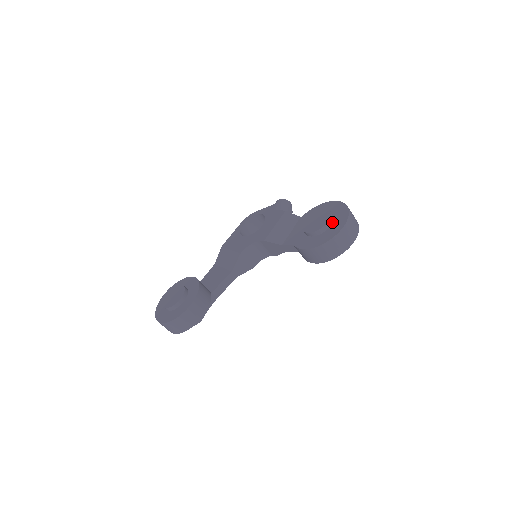
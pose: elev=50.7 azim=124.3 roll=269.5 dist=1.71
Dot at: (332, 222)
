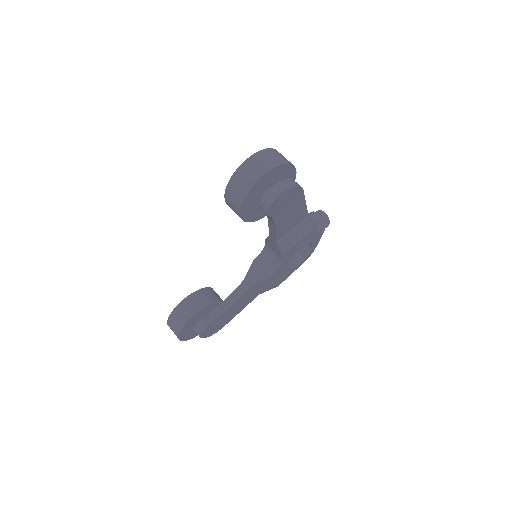
Dot at: occluded
